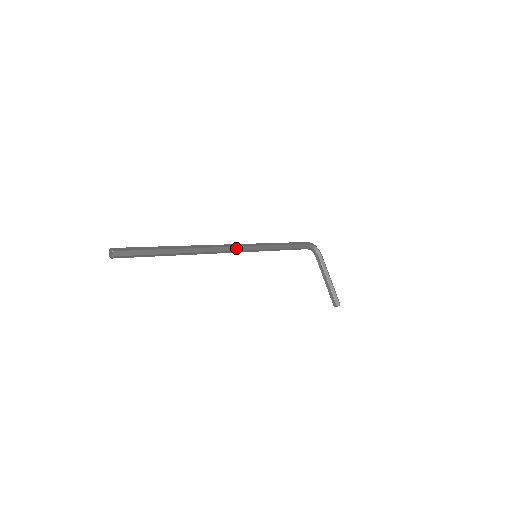
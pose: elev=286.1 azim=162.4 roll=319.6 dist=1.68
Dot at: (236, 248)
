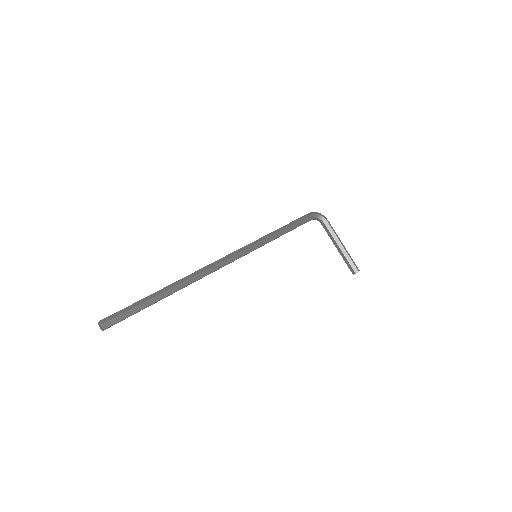
Dot at: (232, 258)
